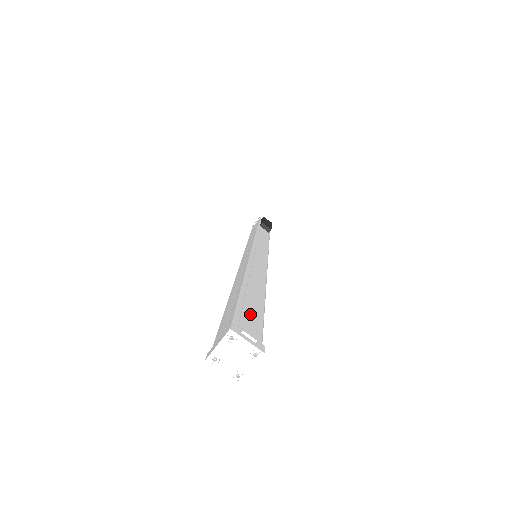
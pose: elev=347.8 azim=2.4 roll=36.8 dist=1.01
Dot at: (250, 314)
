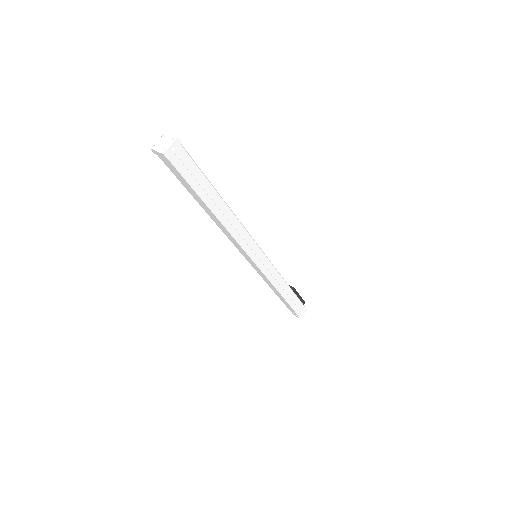
Dot at: occluded
